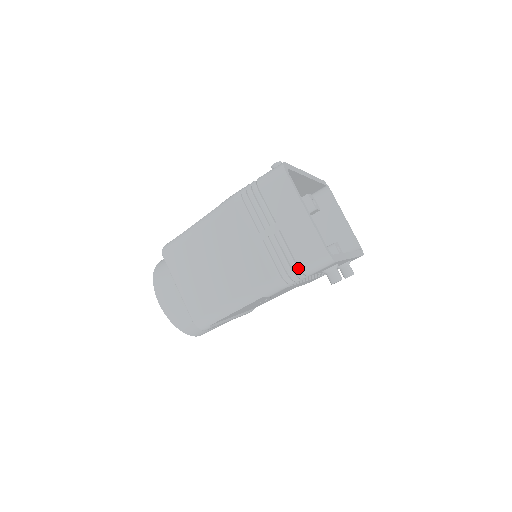
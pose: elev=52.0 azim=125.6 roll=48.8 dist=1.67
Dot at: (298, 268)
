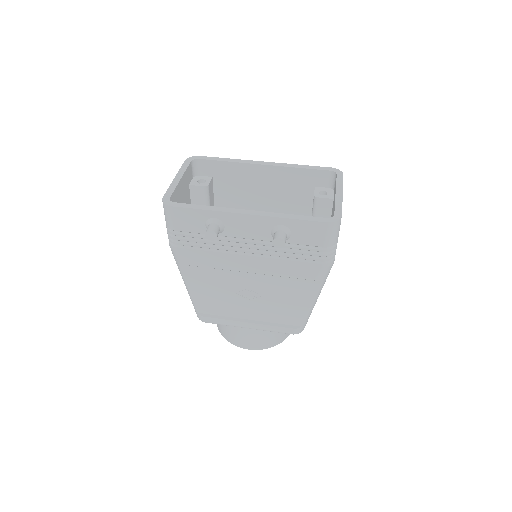
Dot at: occluded
